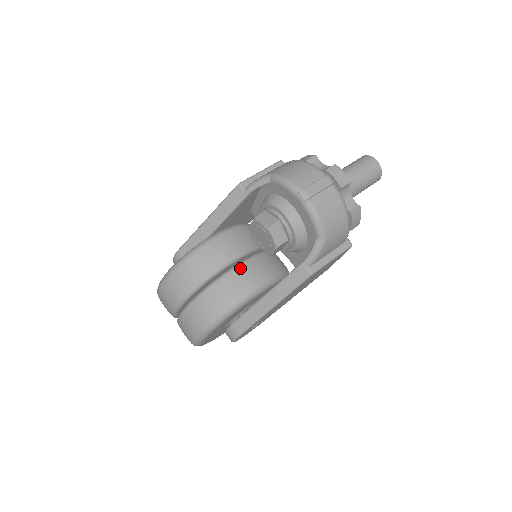
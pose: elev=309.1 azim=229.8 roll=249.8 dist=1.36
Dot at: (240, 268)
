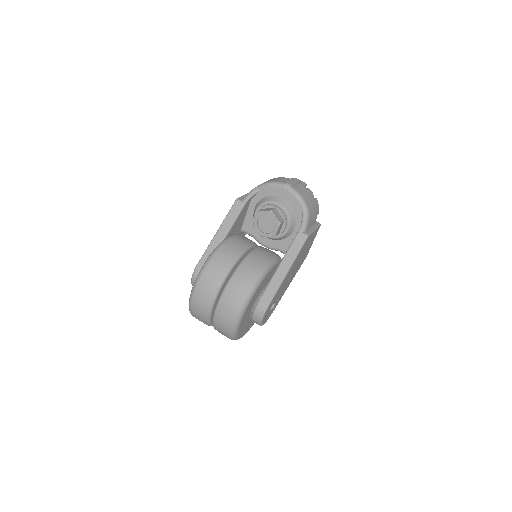
Dot at: (256, 250)
